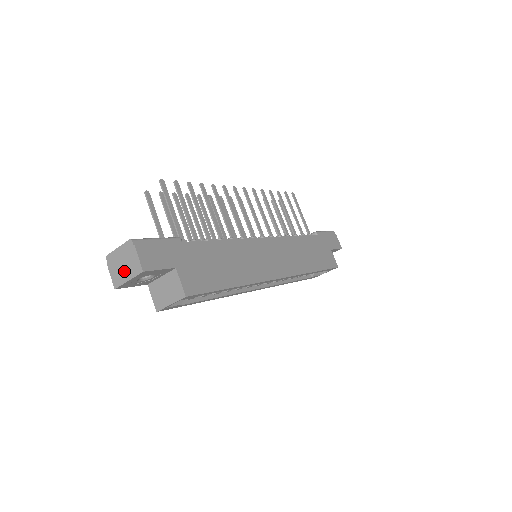
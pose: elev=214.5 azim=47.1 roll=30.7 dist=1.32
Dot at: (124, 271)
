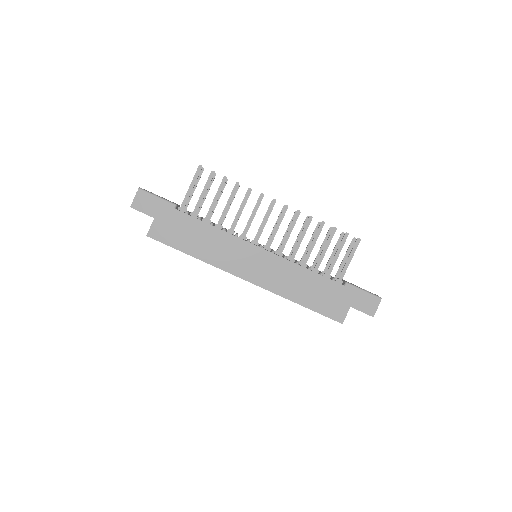
Dot at: occluded
